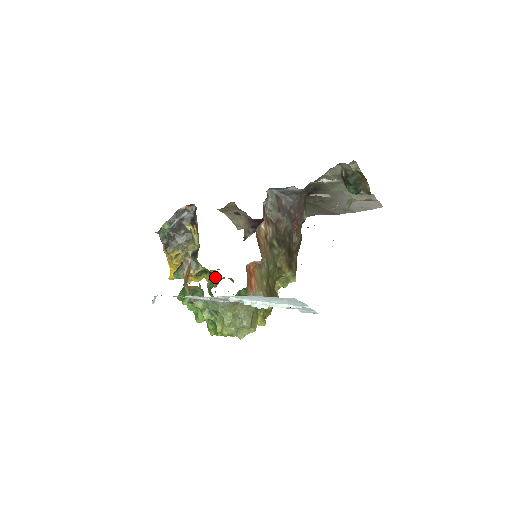
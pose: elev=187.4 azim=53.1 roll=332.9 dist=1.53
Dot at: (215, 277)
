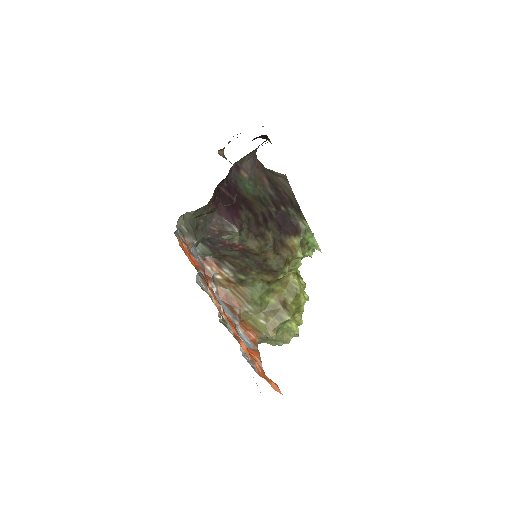
Dot at: occluded
